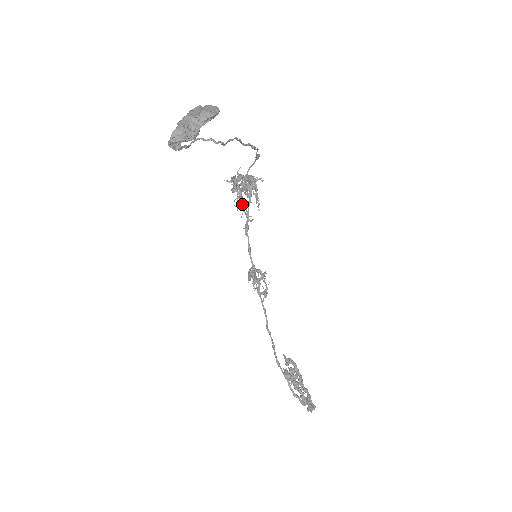
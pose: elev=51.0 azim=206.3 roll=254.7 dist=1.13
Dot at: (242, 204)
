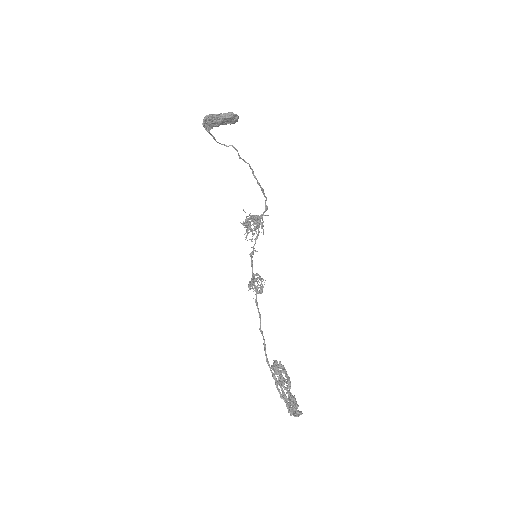
Dot at: (250, 227)
